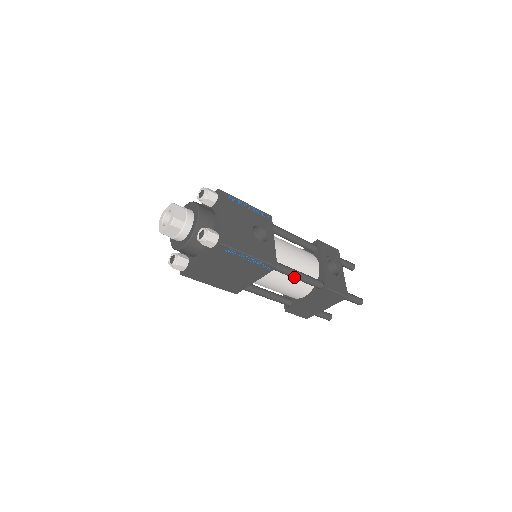
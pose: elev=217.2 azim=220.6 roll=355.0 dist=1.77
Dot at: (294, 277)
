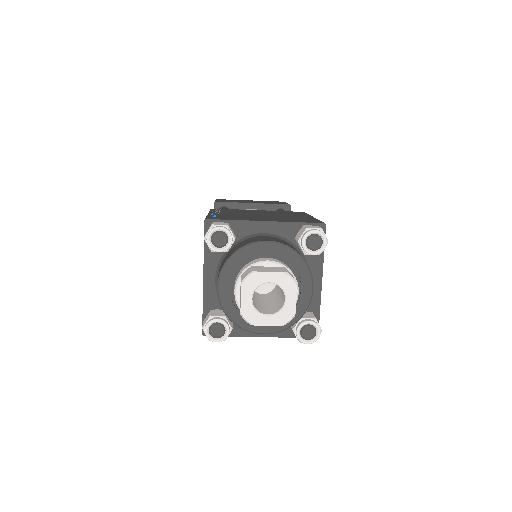
Dot at: occluded
